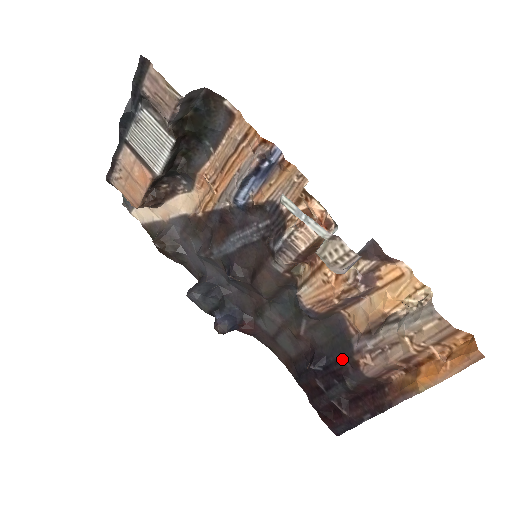
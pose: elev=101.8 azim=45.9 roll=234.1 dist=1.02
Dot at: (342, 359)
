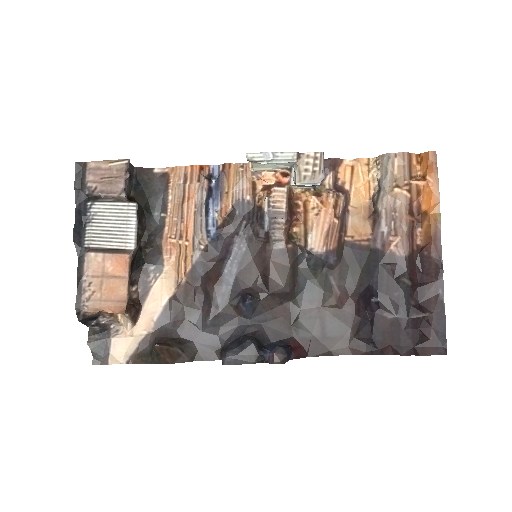
Dot at: (381, 267)
